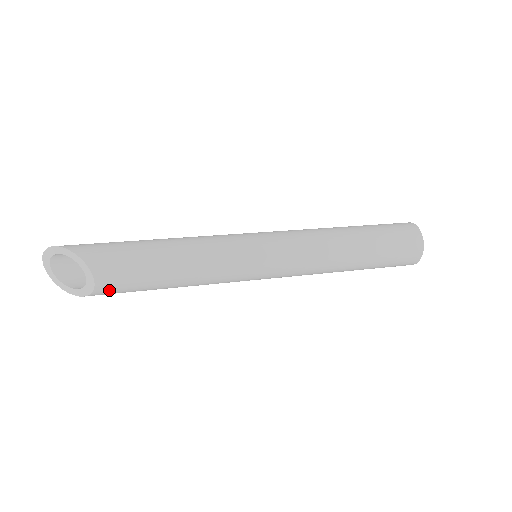
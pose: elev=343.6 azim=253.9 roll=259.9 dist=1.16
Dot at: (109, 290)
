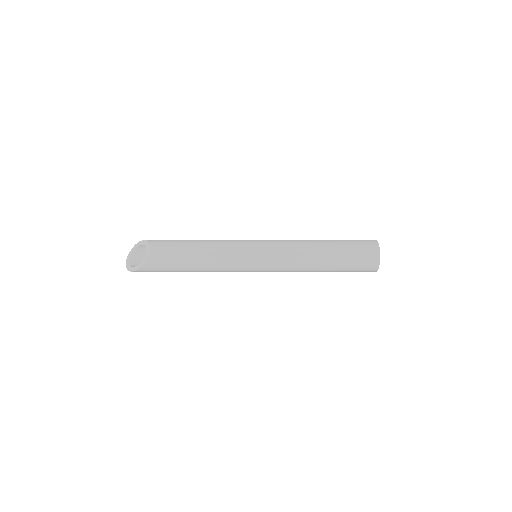
Dot at: (157, 257)
